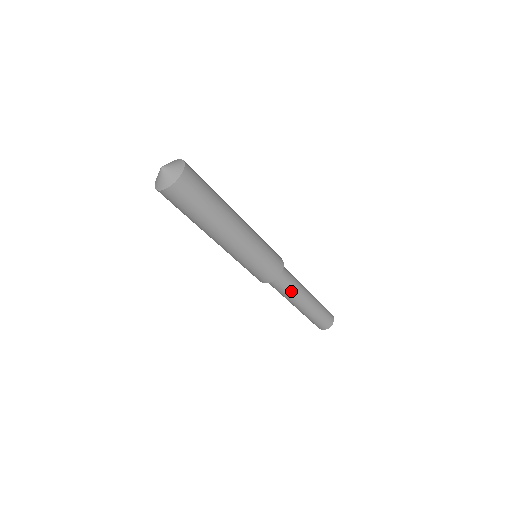
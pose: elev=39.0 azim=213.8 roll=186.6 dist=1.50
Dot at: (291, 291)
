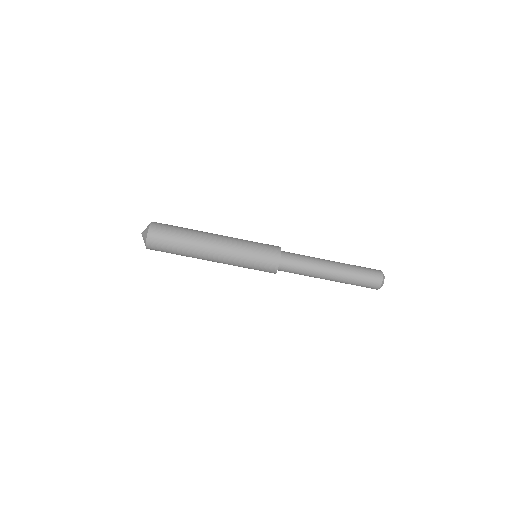
Dot at: (307, 260)
